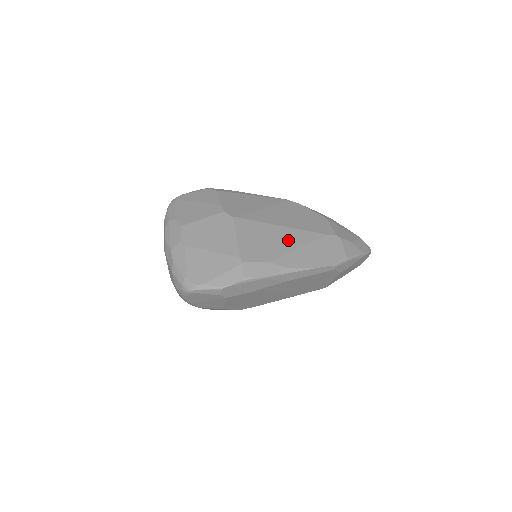
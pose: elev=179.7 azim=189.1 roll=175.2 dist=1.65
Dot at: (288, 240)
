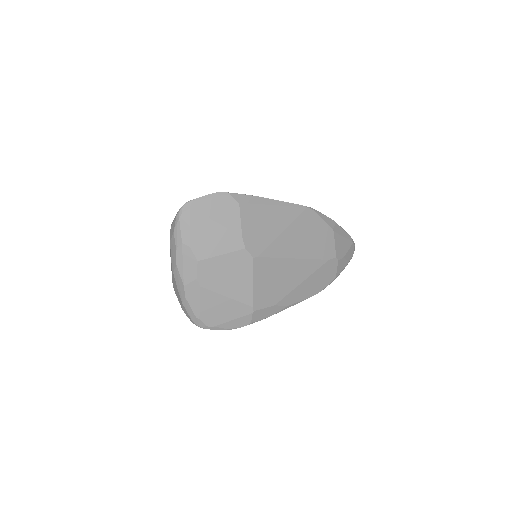
Dot at: (296, 275)
